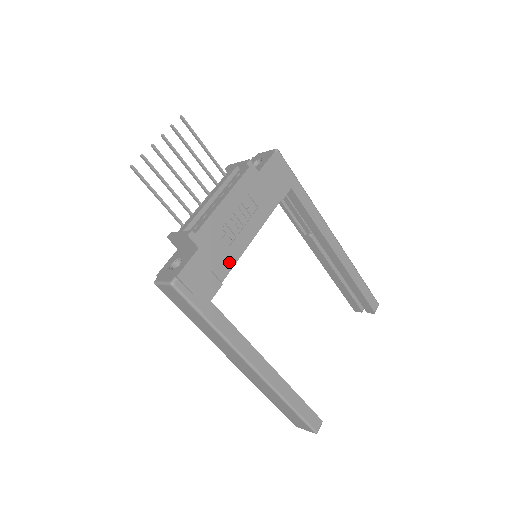
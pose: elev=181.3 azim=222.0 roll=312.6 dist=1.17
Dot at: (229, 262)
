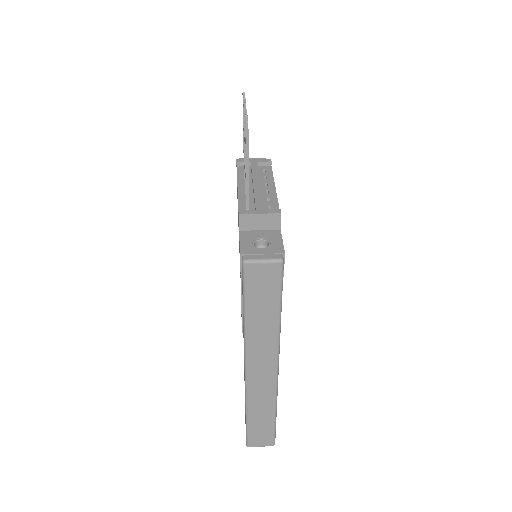
Dot at: occluded
